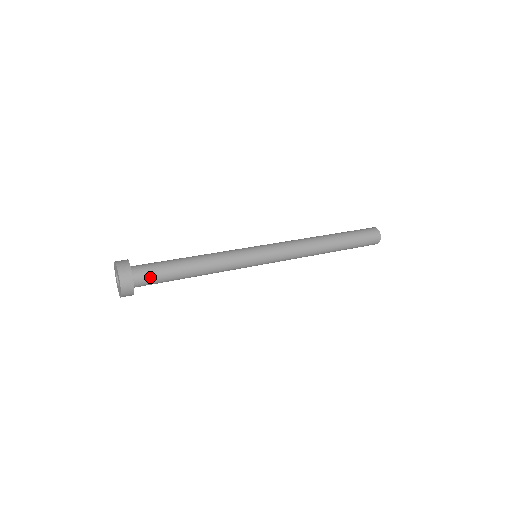
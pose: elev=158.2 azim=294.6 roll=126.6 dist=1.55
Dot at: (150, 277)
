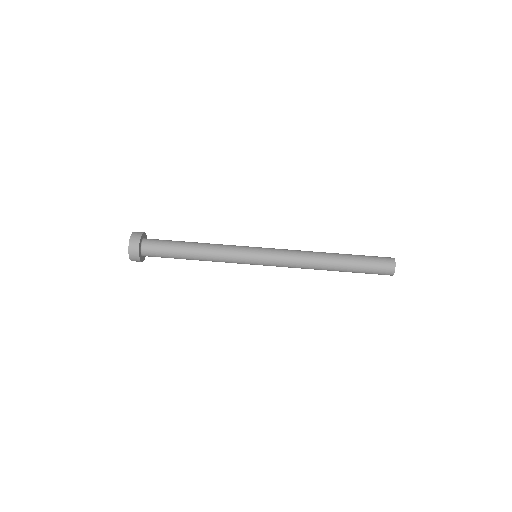
Dot at: (155, 254)
